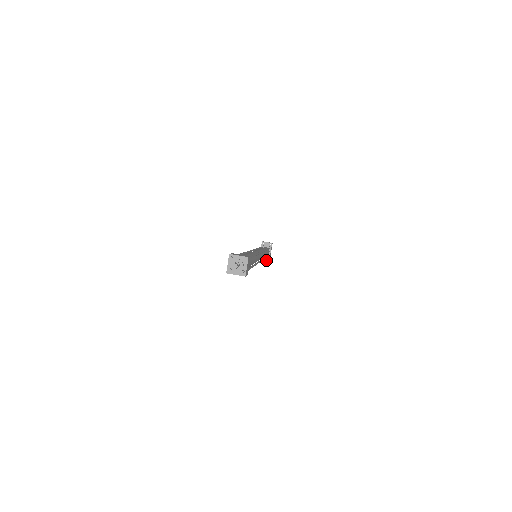
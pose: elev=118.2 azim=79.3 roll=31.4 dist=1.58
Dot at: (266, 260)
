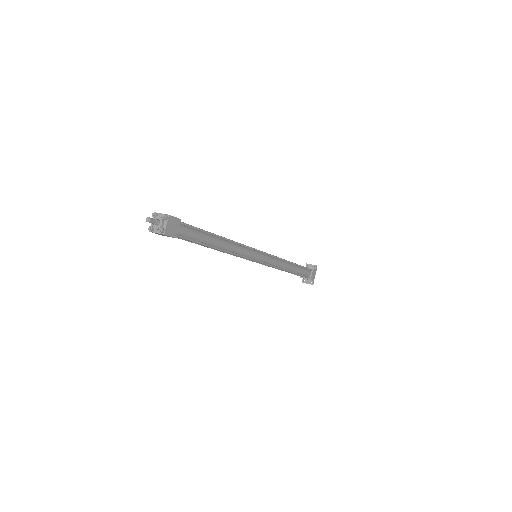
Dot at: occluded
